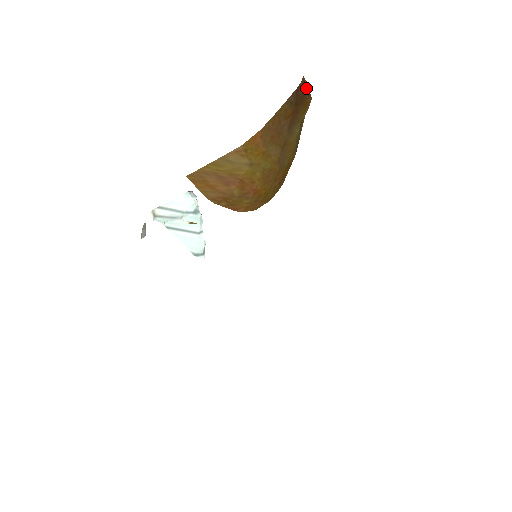
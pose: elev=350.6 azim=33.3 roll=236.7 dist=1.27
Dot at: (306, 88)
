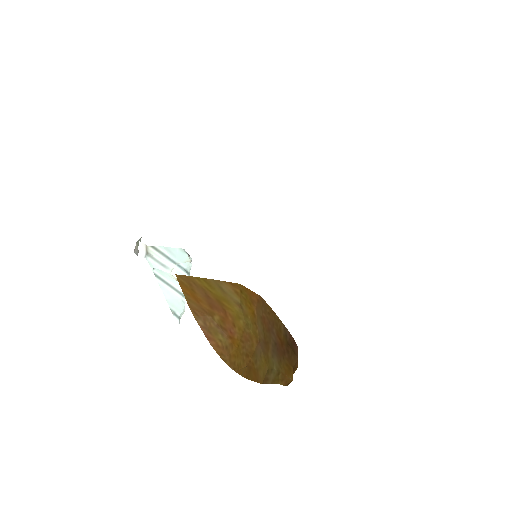
Dot at: occluded
